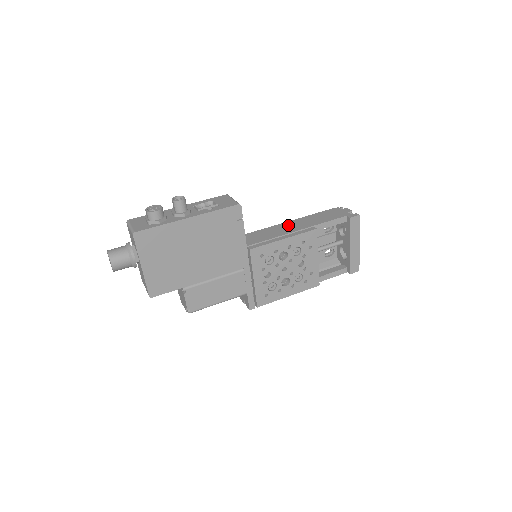
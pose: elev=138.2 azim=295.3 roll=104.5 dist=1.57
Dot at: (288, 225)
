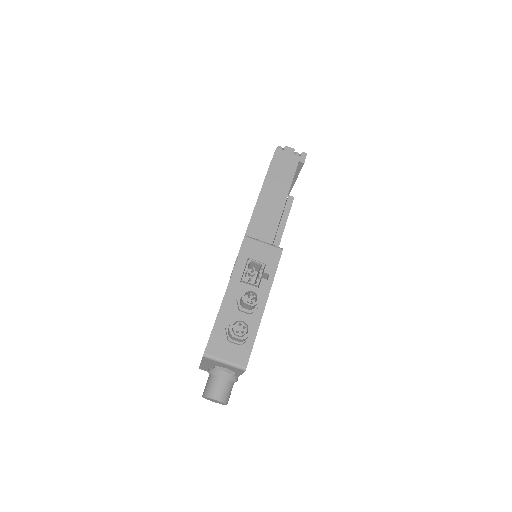
Dot at: (265, 206)
